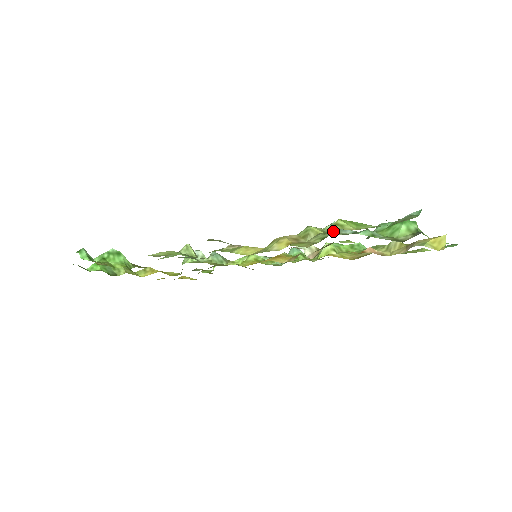
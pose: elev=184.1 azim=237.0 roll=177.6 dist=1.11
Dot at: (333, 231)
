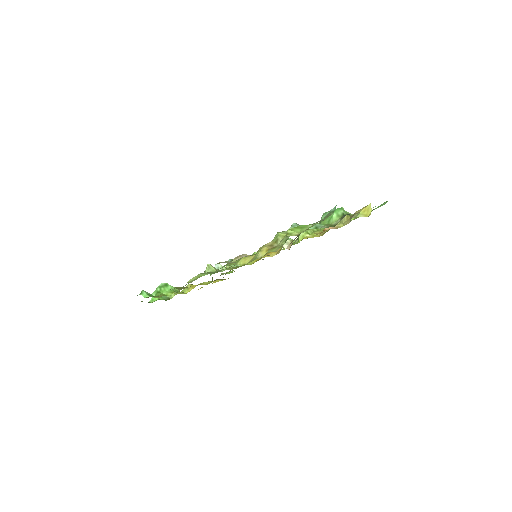
Dot at: occluded
